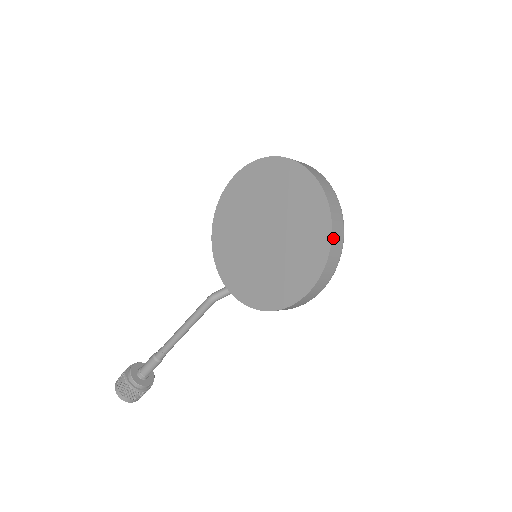
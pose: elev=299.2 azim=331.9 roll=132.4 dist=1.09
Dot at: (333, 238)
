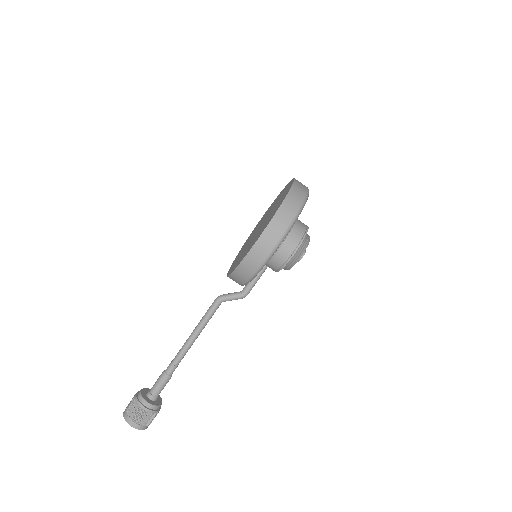
Dot at: (289, 195)
